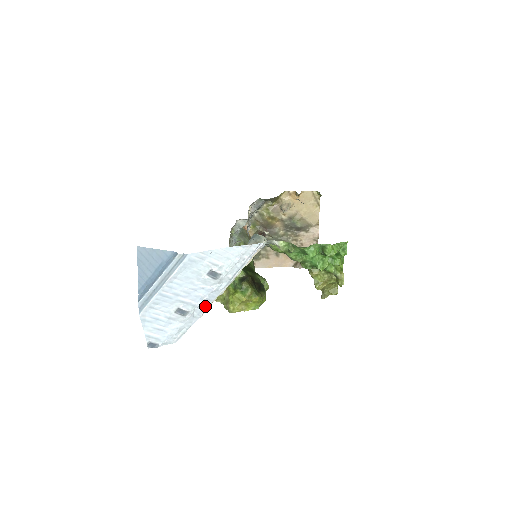
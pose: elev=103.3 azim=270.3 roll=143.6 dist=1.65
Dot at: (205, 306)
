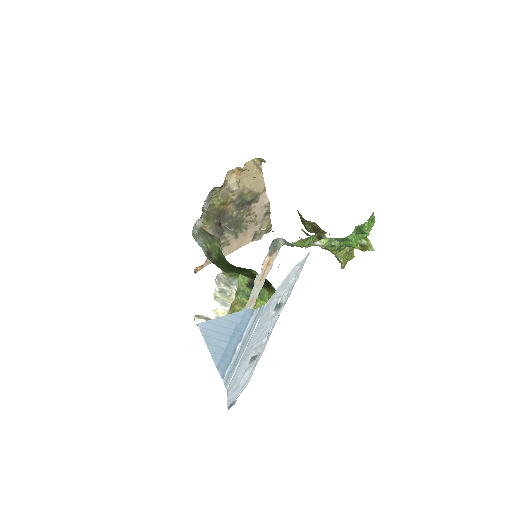
Dot at: (268, 338)
